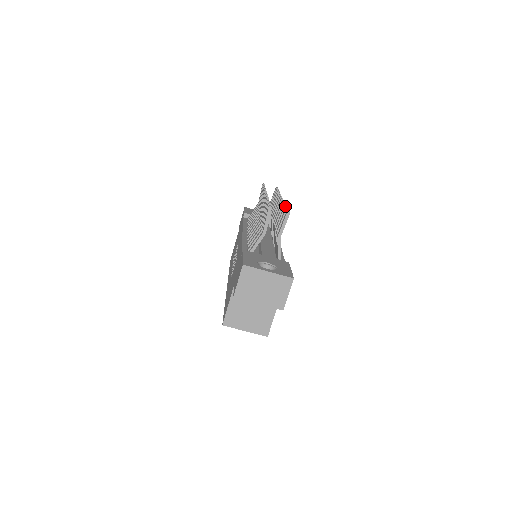
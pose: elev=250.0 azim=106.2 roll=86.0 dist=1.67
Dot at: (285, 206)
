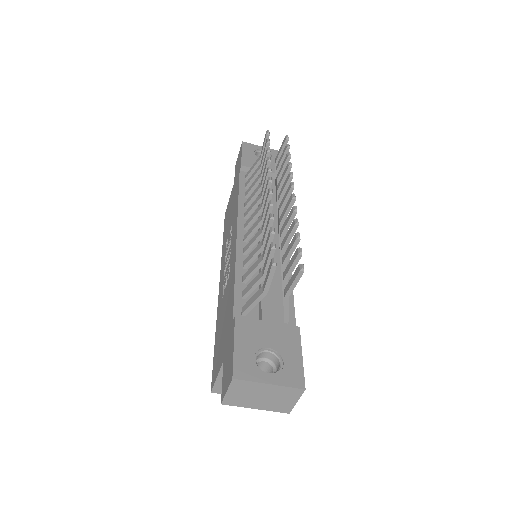
Dot at: (297, 237)
